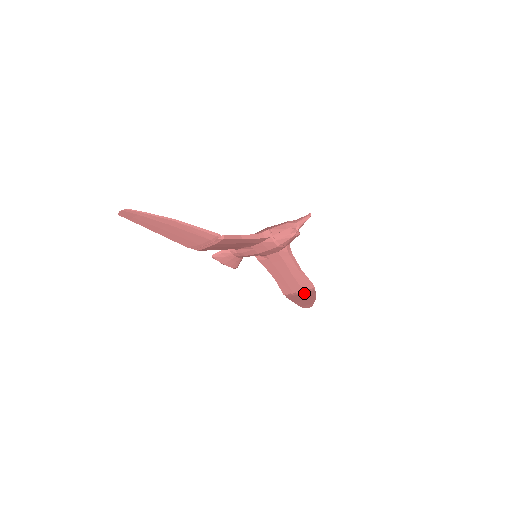
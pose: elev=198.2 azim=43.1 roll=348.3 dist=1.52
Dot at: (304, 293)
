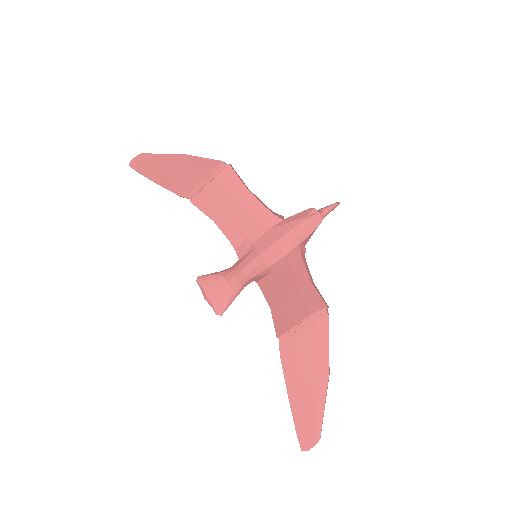
Dot at: (310, 329)
